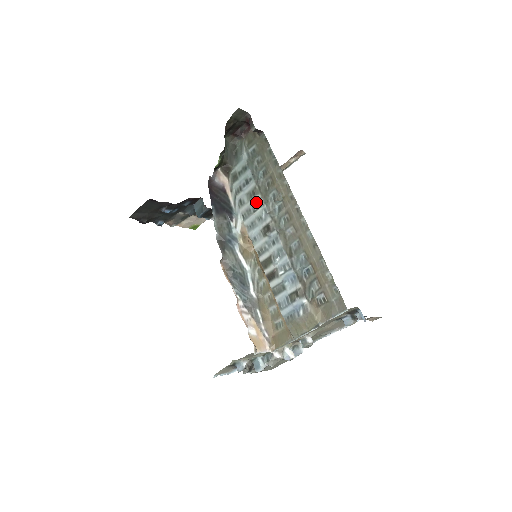
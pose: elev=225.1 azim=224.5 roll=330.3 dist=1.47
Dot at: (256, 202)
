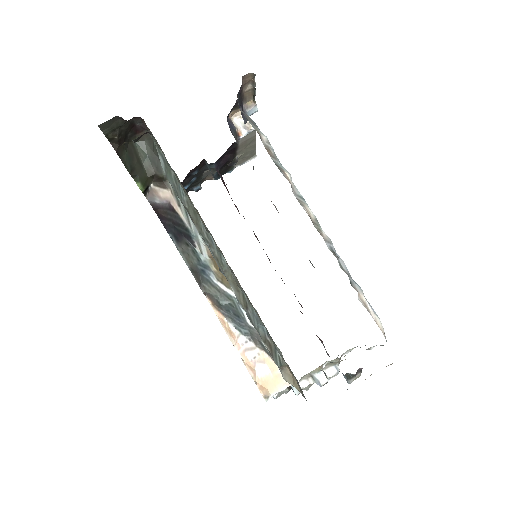
Dot at: occluded
